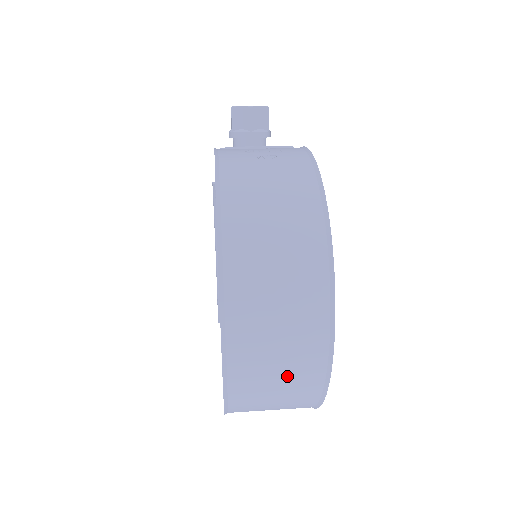
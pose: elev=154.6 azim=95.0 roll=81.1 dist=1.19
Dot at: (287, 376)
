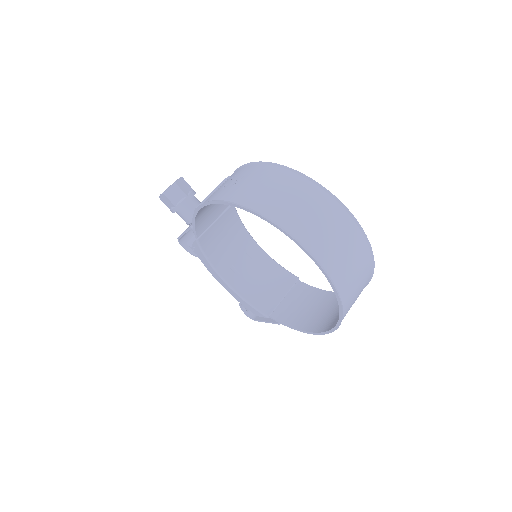
Dot at: (355, 259)
